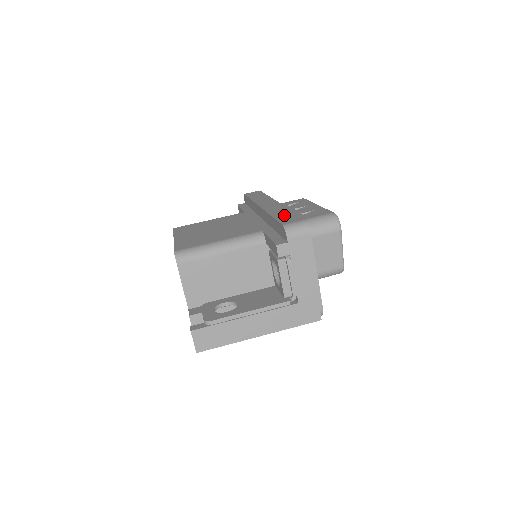
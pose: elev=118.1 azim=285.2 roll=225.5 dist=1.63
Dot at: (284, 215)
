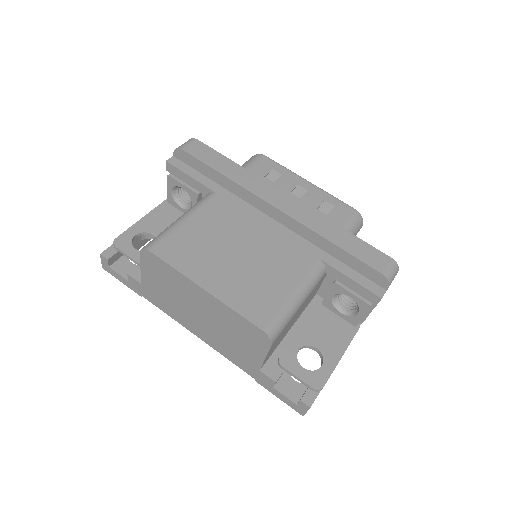
Dot at: (353, 245)
